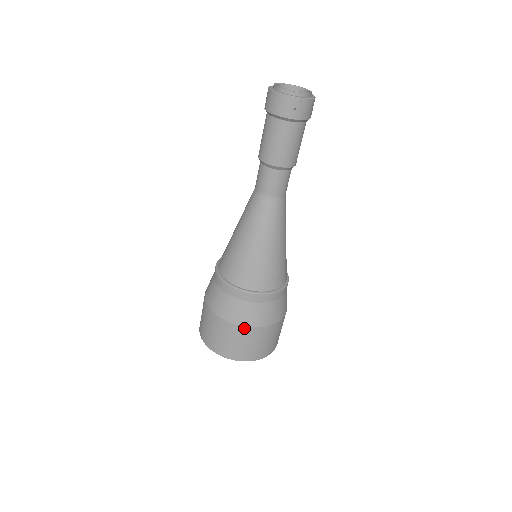
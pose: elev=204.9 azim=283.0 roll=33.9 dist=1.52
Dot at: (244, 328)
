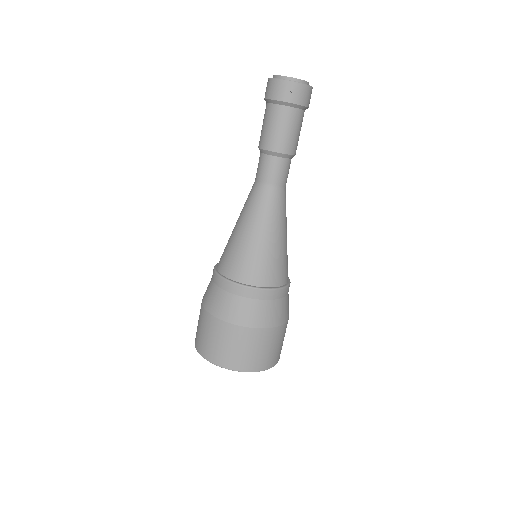
Dot at: (238, 328)
